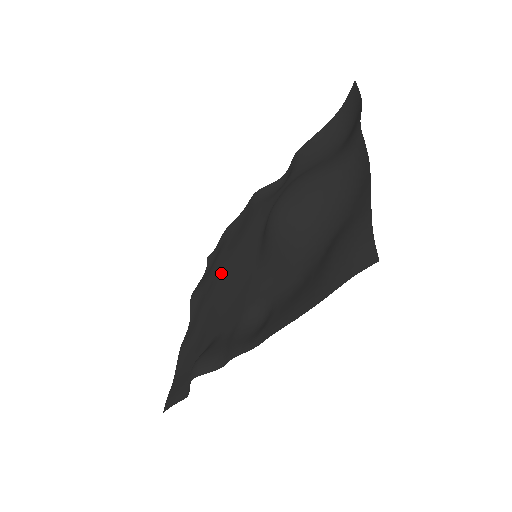
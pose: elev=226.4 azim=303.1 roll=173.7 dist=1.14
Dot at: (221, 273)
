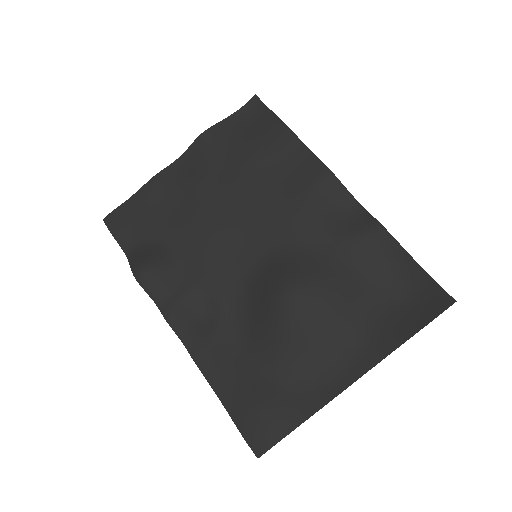
Dot at: (233, 194)
